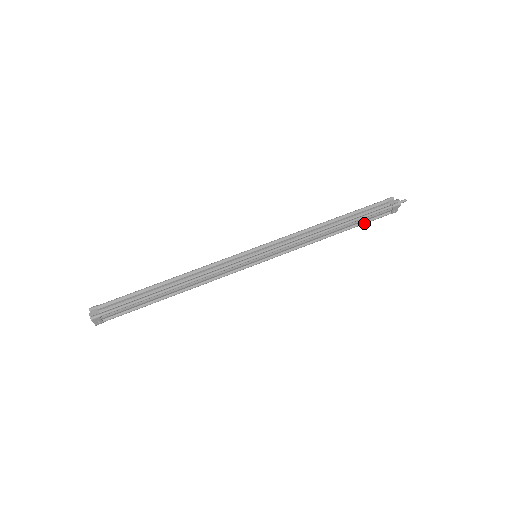
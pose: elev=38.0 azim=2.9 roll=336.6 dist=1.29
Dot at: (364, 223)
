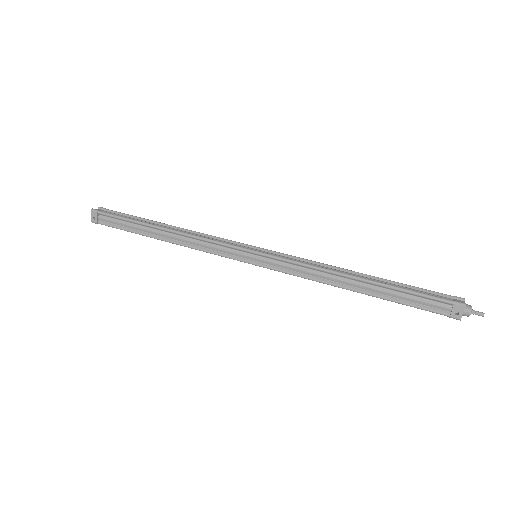
Dot at: (403, 302)
